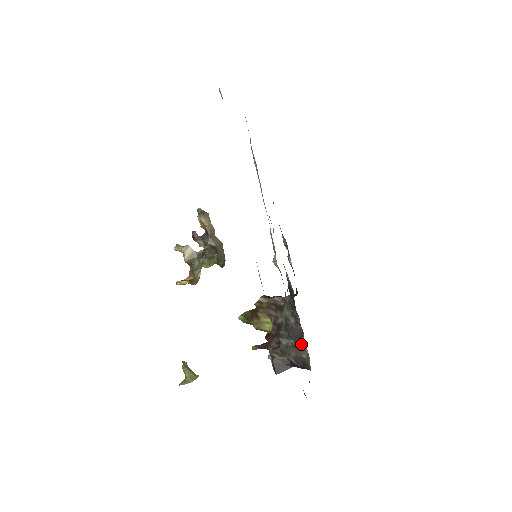
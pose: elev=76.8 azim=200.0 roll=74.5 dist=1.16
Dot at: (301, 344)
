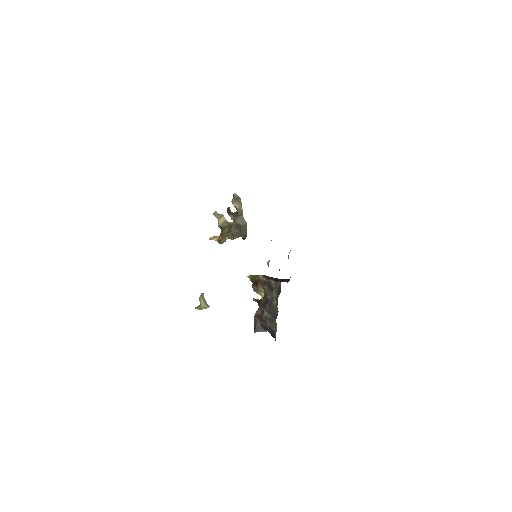
Dot at: (275, 321)
